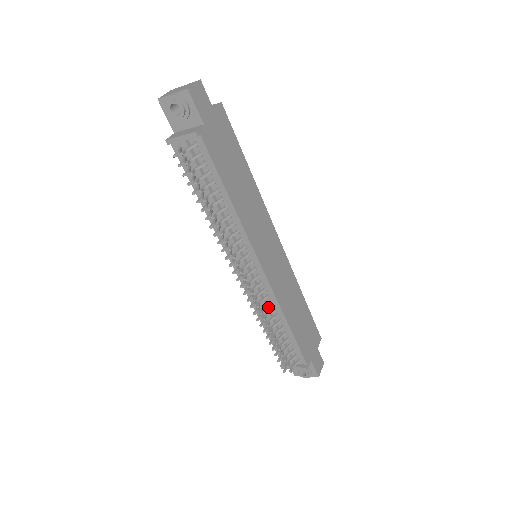
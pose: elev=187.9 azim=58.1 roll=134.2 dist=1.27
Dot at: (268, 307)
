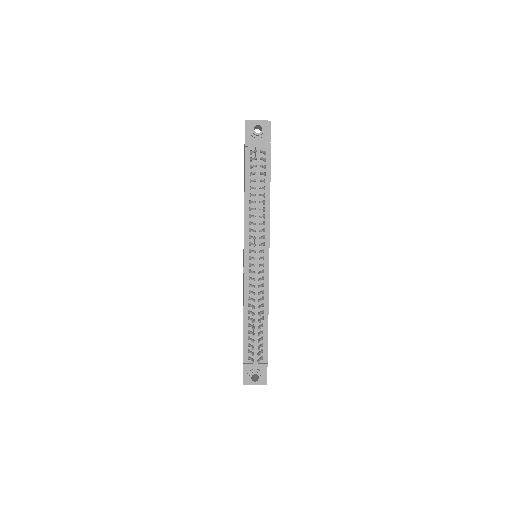
Dot at: (258, 296)
